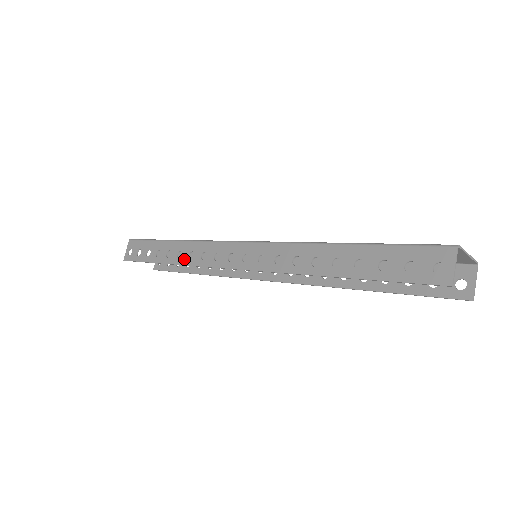
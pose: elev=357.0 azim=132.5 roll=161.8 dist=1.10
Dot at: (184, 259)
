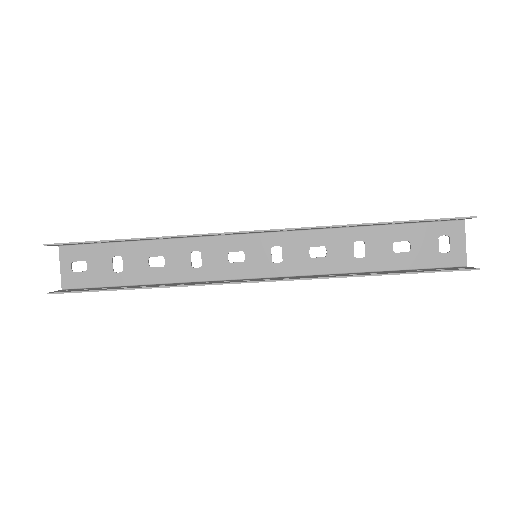
Dot at: (169, 236)
